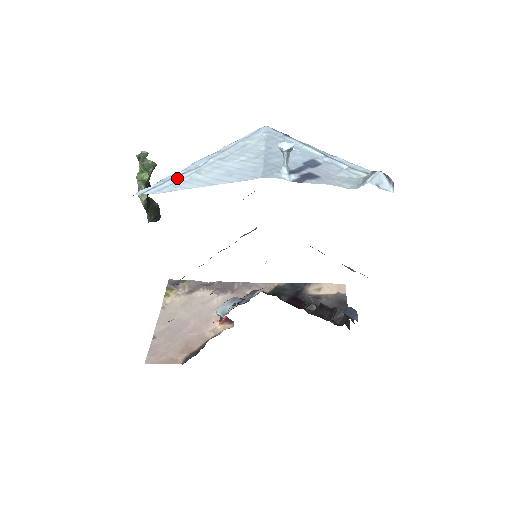
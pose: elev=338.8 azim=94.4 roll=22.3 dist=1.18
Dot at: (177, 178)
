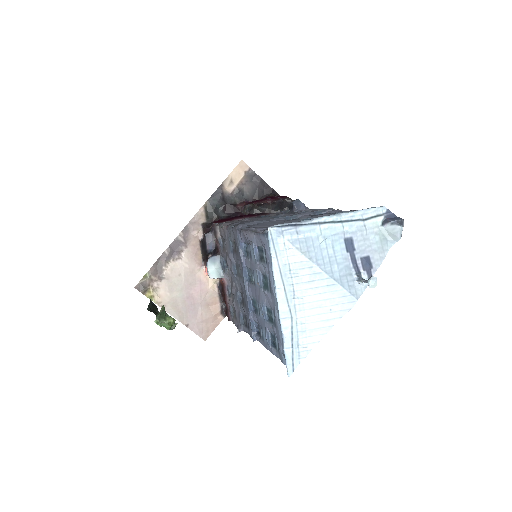
Dot at: (295, 340)
